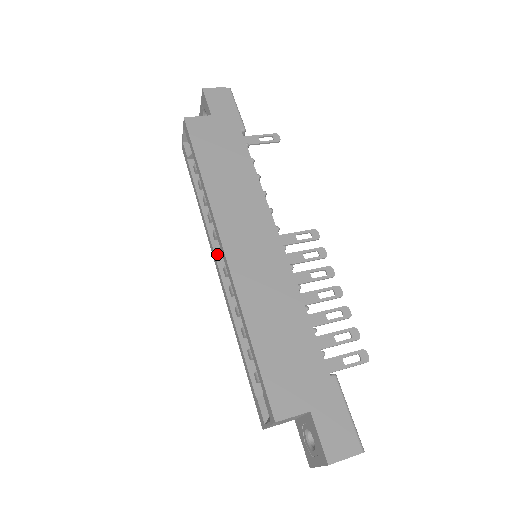
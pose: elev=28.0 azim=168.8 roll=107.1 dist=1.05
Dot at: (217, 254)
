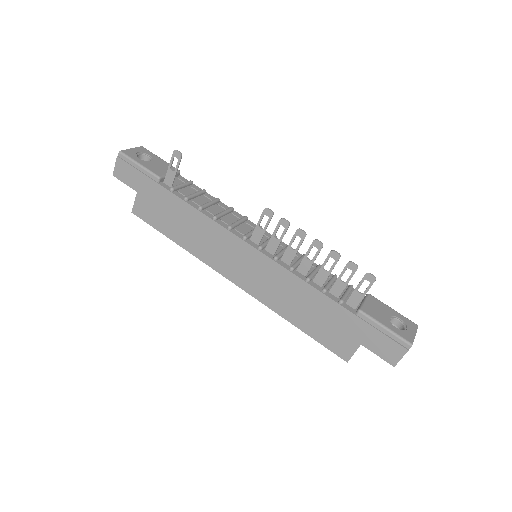
Dot at: occluded
